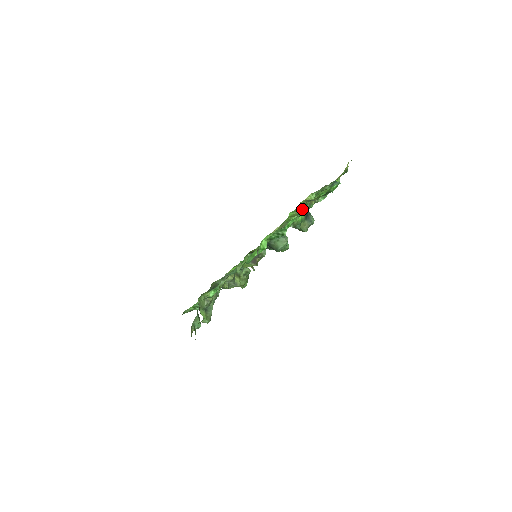
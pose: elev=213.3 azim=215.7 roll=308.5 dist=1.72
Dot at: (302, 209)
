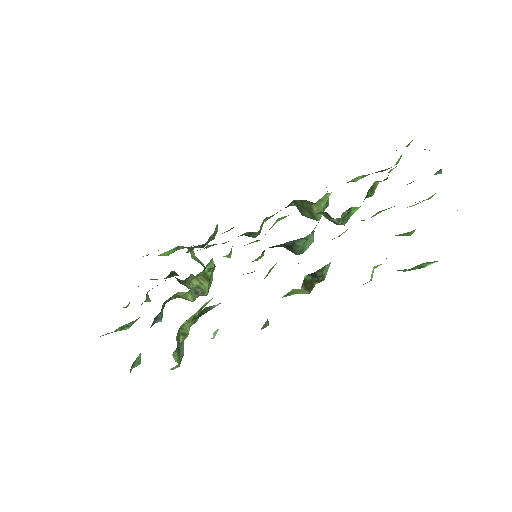
Dot at: (364, 199)
